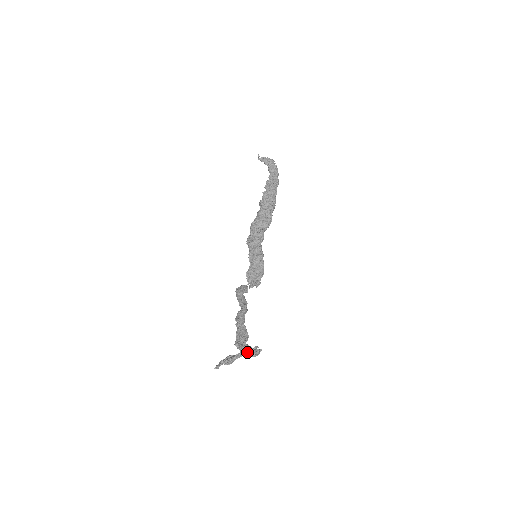
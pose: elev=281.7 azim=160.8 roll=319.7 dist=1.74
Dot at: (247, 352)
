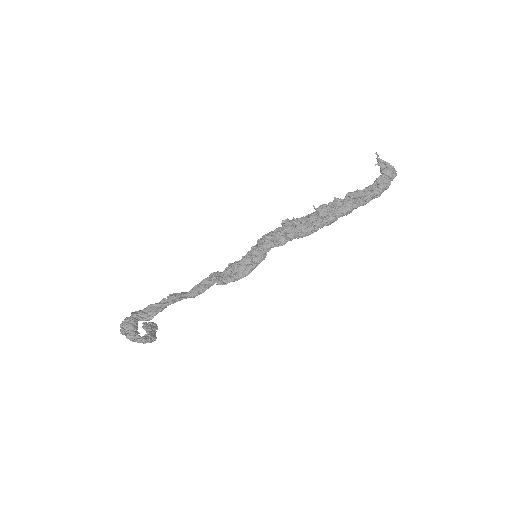
Dot at: (124, 328)
